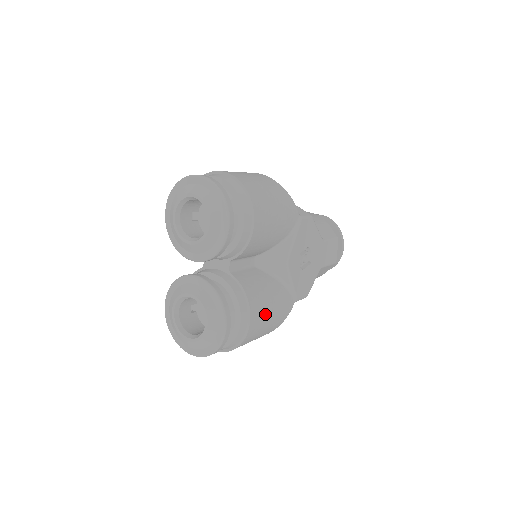
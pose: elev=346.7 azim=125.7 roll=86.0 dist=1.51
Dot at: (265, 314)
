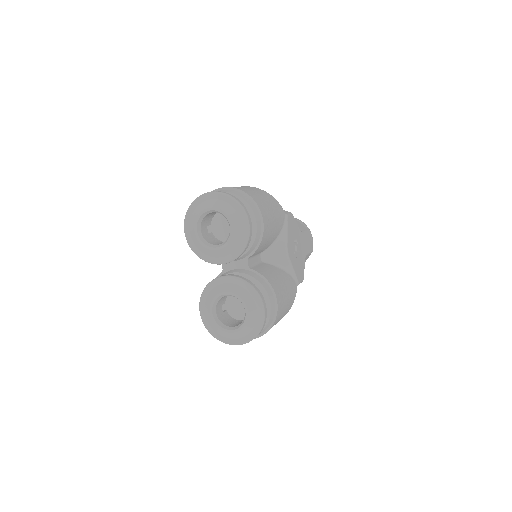
Dot at: (284, 296)
